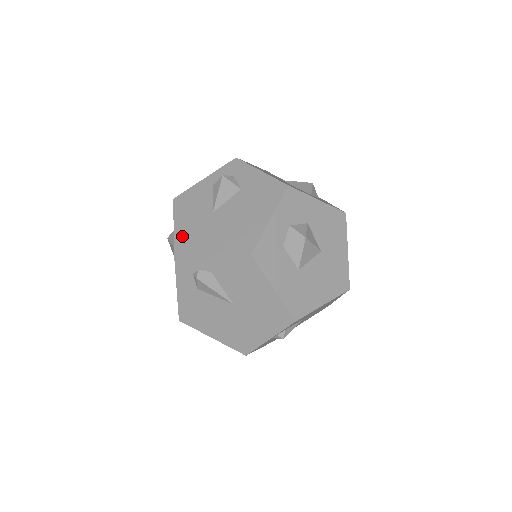
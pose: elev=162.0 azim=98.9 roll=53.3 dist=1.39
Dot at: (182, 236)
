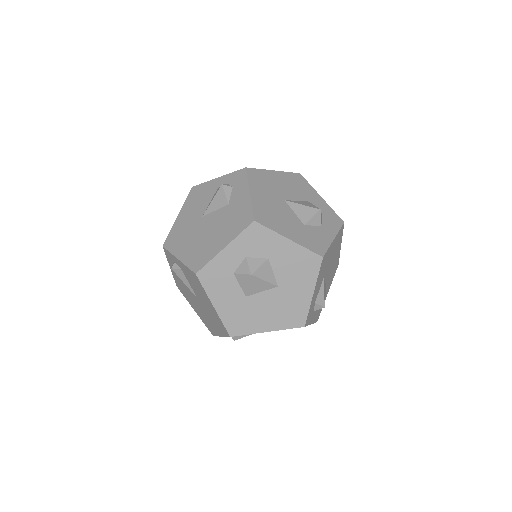
Dot at: (176, 227)
